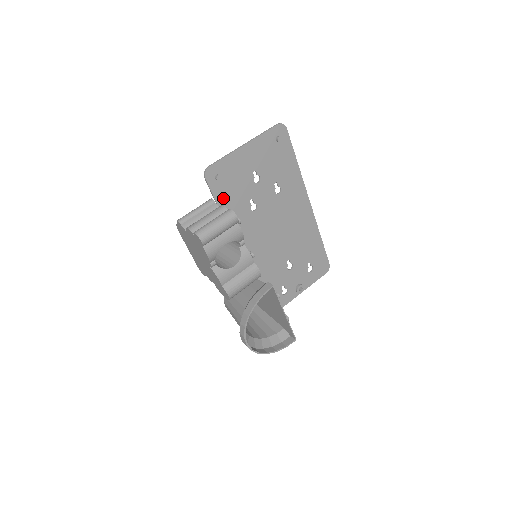
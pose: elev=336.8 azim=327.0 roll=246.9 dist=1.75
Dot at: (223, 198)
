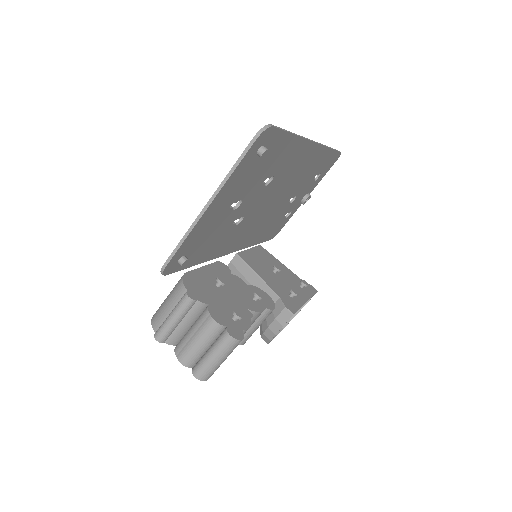
Dot at: (196, 257)
